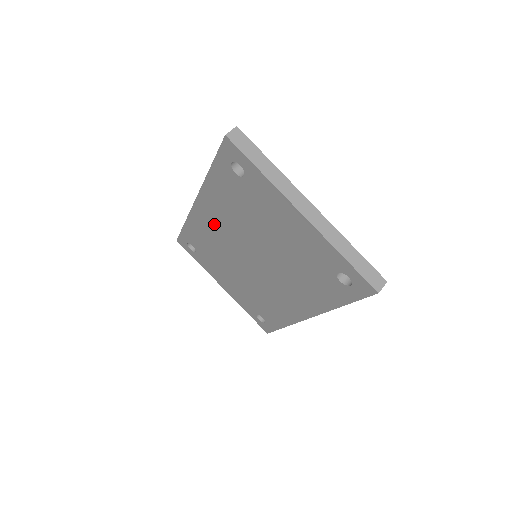
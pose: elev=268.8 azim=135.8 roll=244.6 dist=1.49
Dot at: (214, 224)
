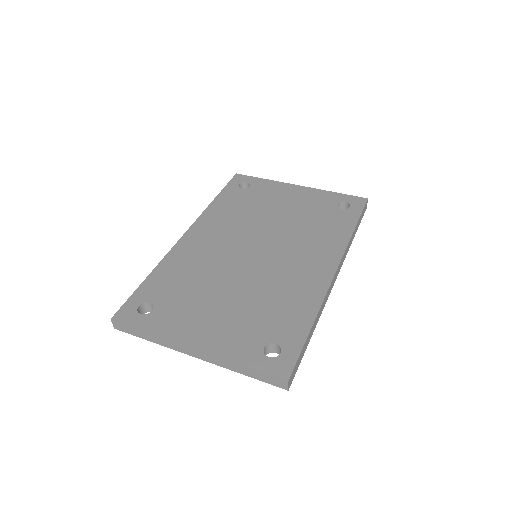
Dot at: (207, 242)
